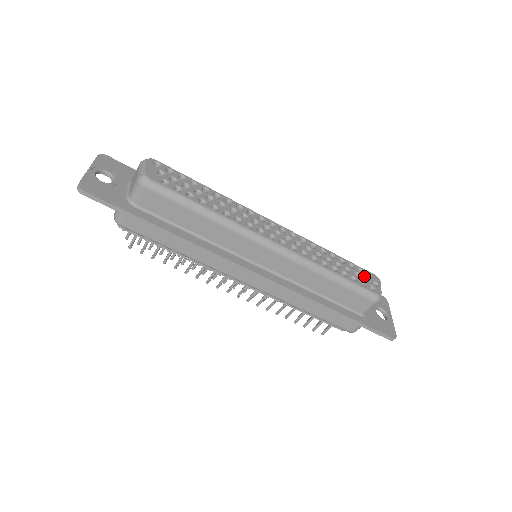
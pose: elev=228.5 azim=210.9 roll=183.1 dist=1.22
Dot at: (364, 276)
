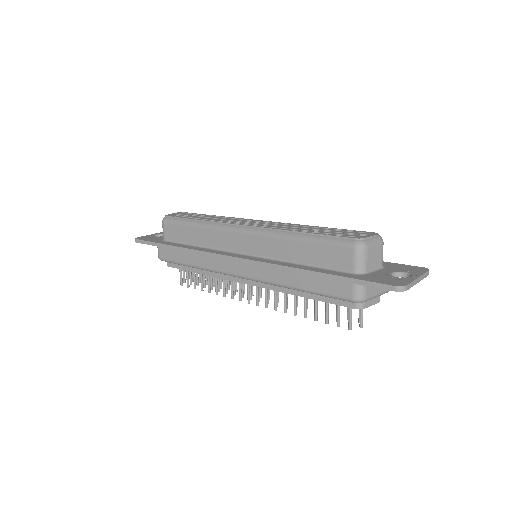
Dot at: (351, 233)
